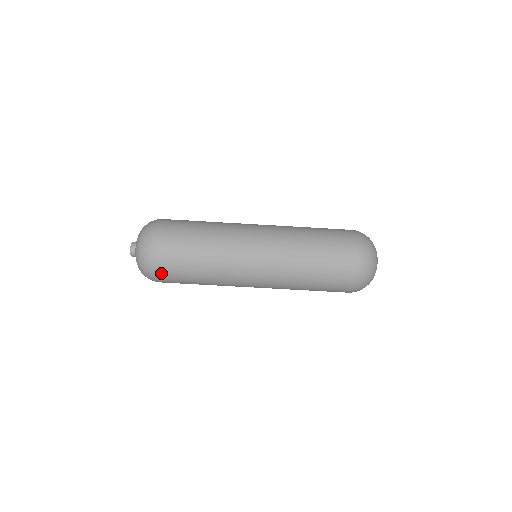
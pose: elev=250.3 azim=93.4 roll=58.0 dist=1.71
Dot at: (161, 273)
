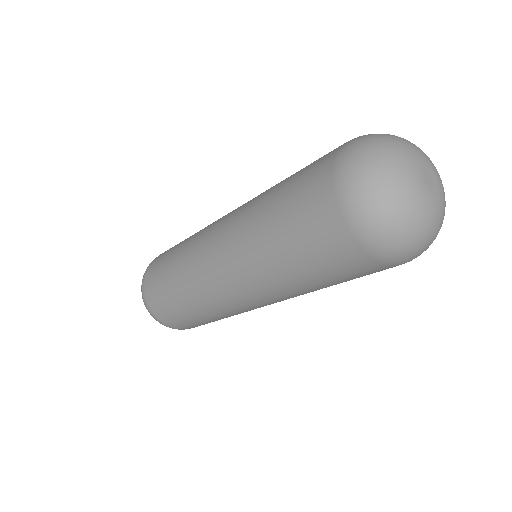
Dot at: occluded
